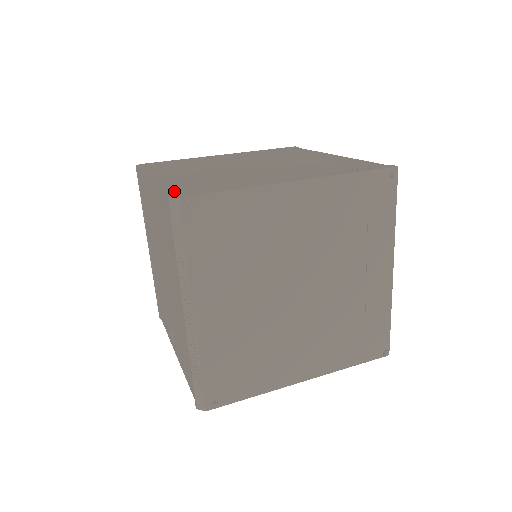
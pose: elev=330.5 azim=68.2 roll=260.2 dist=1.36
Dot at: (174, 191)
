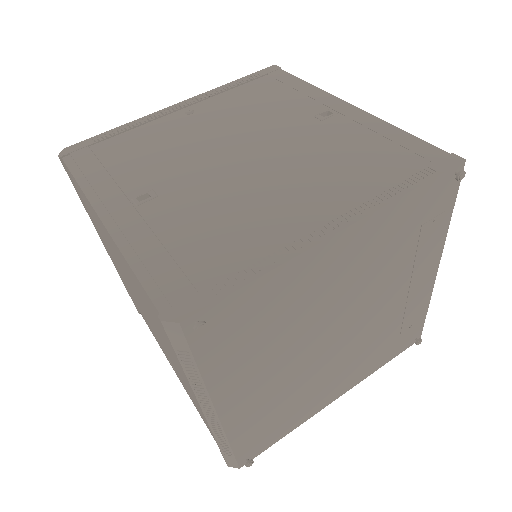
Dot at: (160, 286)
